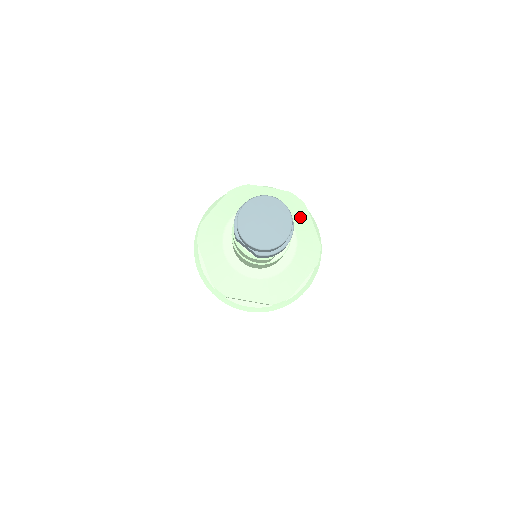
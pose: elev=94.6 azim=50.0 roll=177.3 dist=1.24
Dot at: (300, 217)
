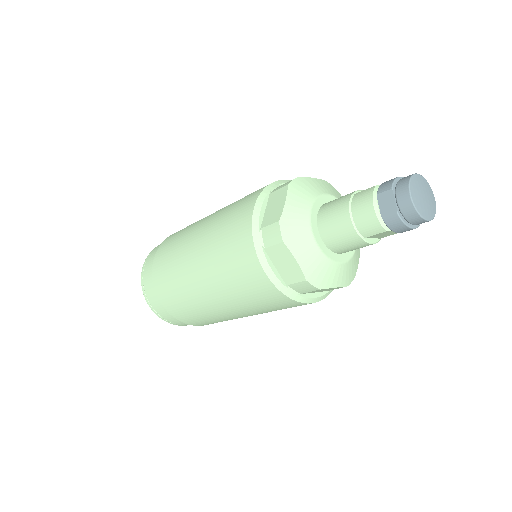
Dot at: occluded
